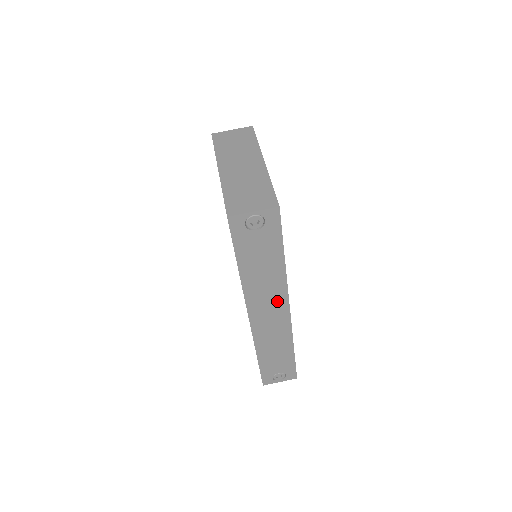
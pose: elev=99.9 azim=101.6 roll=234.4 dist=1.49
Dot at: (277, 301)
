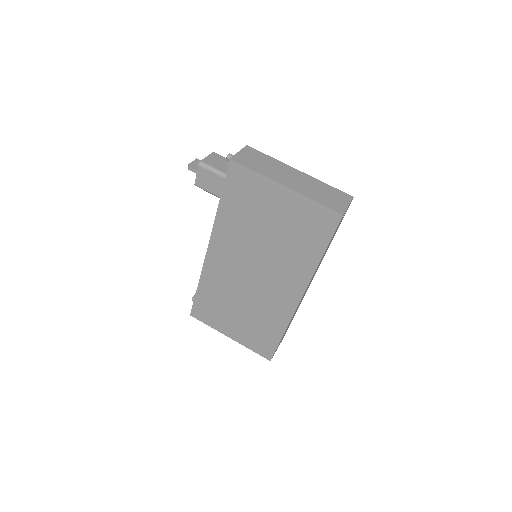
Dot at: occluded
